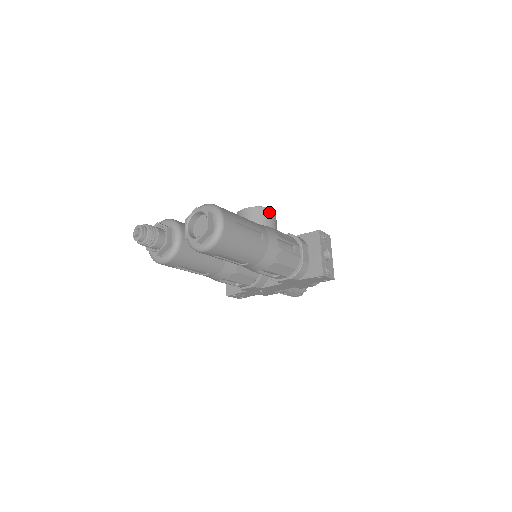
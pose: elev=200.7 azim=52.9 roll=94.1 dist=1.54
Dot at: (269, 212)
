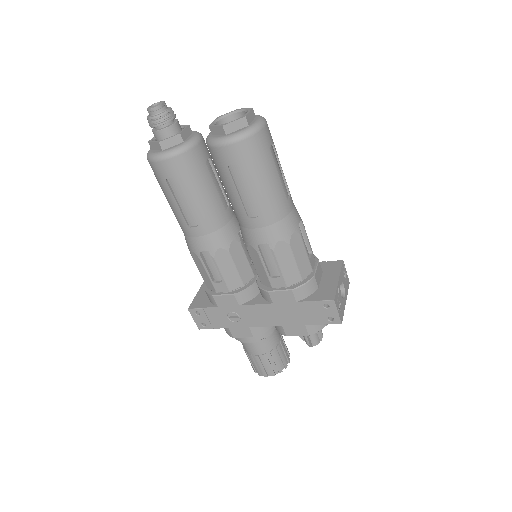
Dot at: occluded
